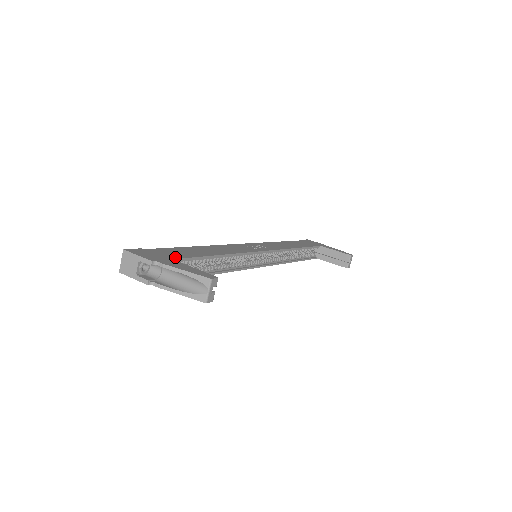
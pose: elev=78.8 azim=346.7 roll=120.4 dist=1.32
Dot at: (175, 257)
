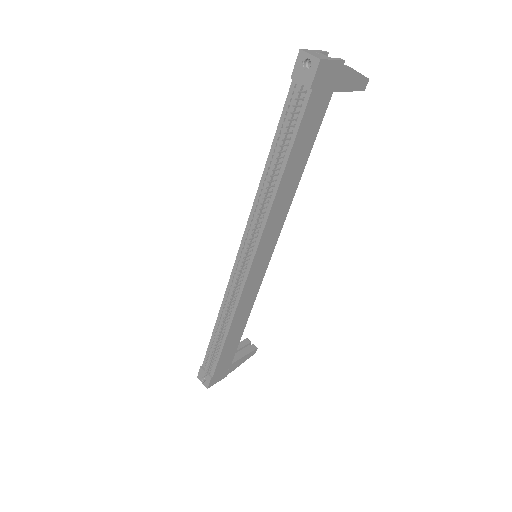
Dot at: occluded
